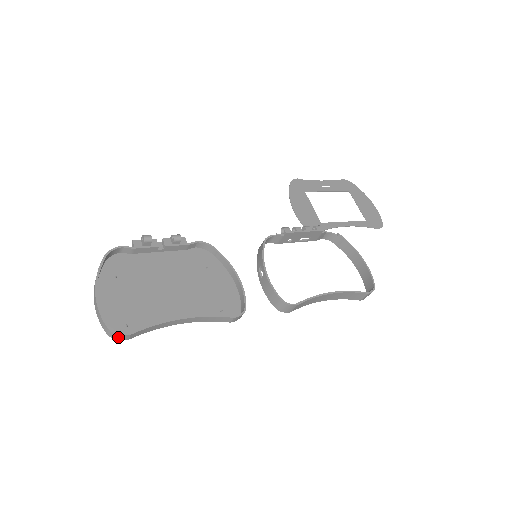
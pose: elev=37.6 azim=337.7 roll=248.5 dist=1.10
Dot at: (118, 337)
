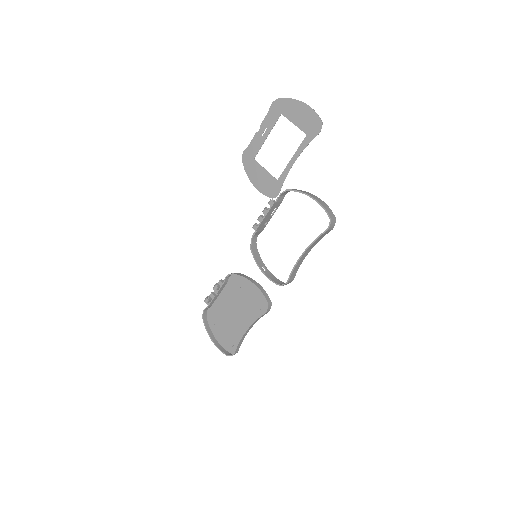
Dot at: occluded
